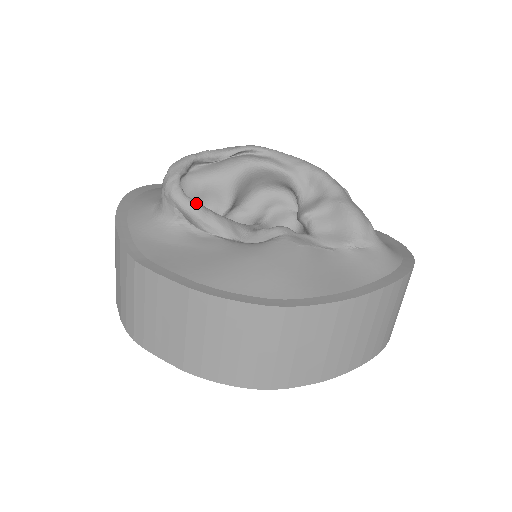
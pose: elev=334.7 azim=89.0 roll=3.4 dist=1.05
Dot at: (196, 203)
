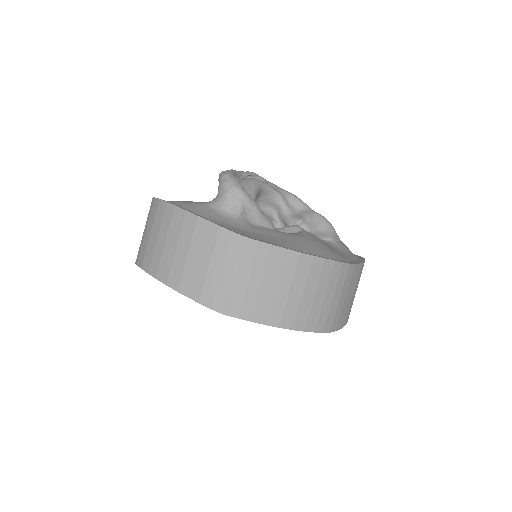
Dot at: occluded
